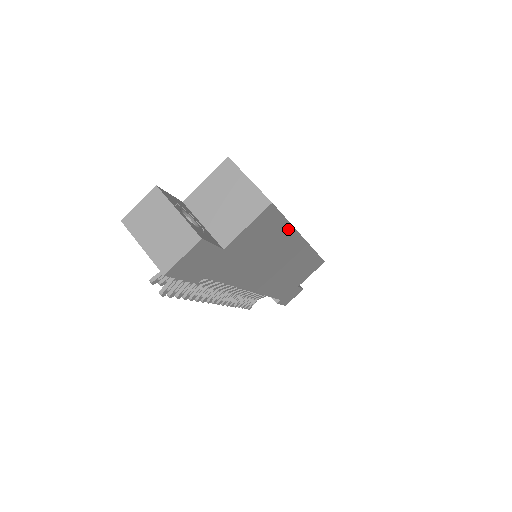
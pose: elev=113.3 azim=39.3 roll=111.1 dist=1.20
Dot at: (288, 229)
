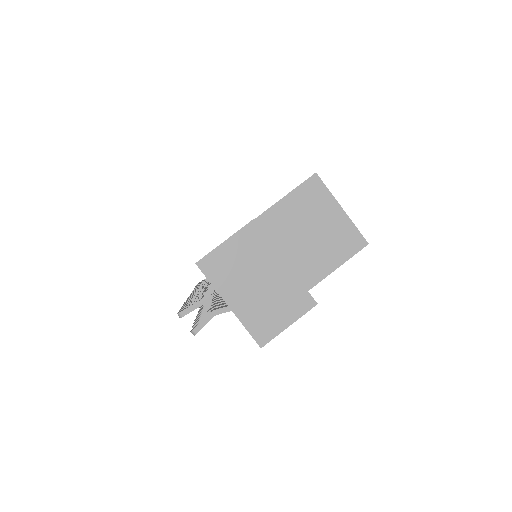
Dot at: occluded
